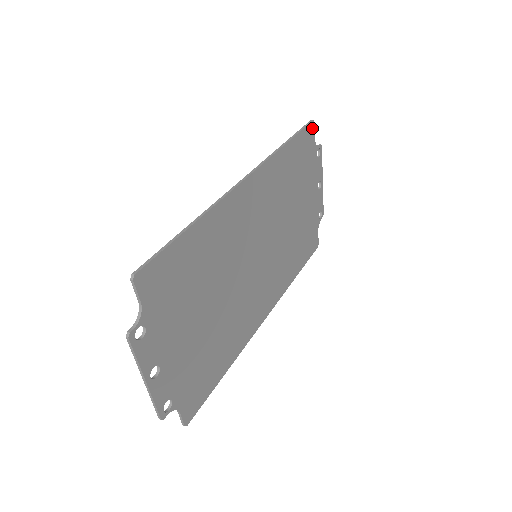
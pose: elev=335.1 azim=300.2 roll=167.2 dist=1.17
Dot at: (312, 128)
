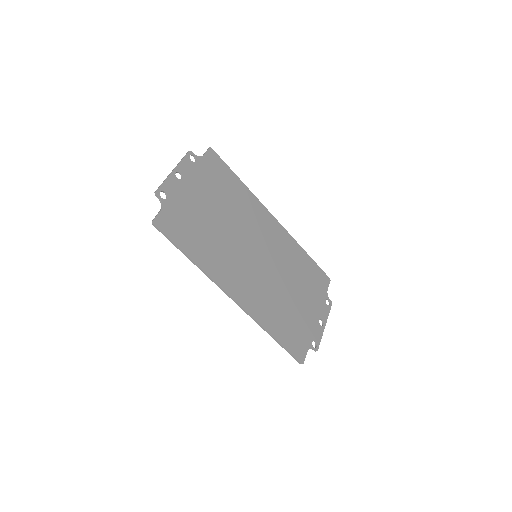
Dot at: (328, 281)
